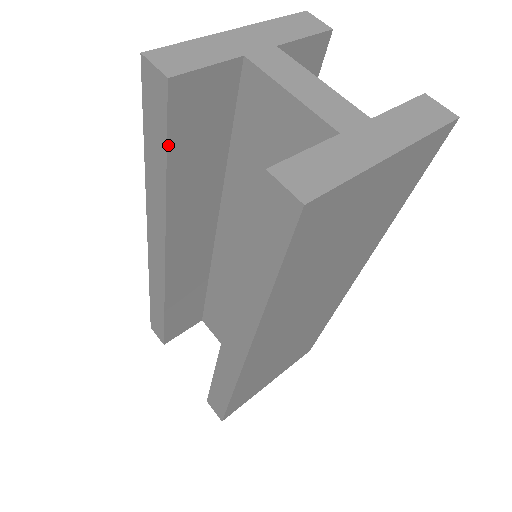
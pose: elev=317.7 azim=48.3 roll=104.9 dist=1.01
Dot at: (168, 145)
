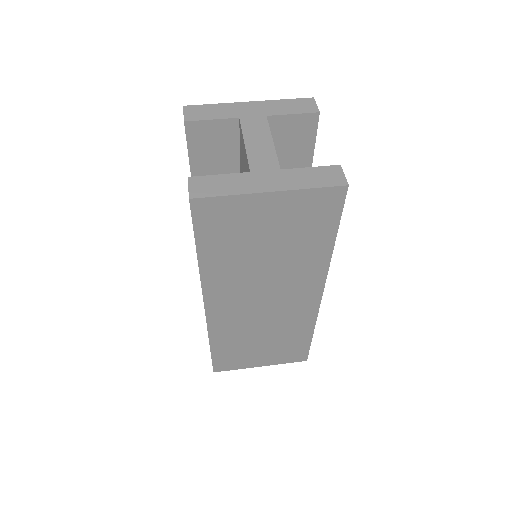
Dot at: (190, 160)
